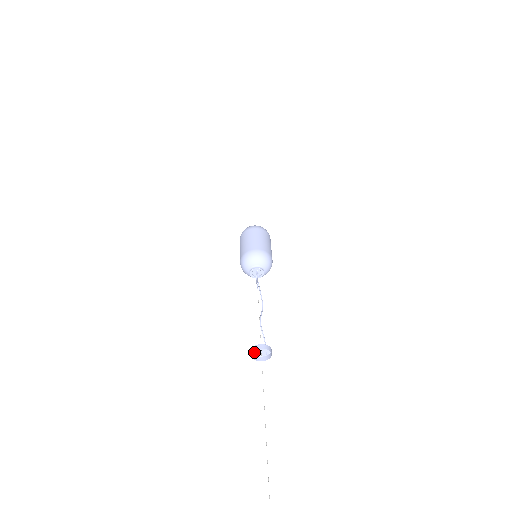
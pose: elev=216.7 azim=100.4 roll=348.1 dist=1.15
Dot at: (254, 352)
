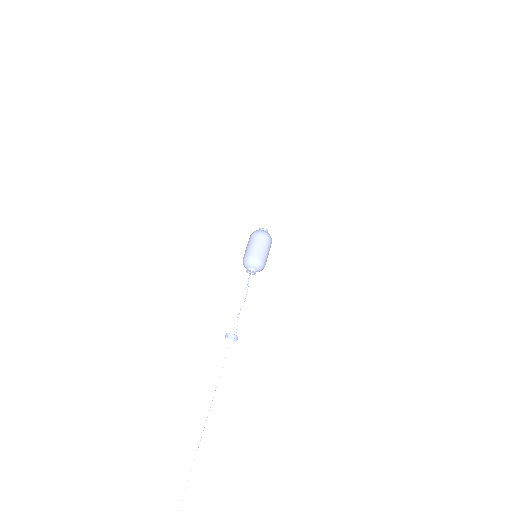
Dot at: occluded
